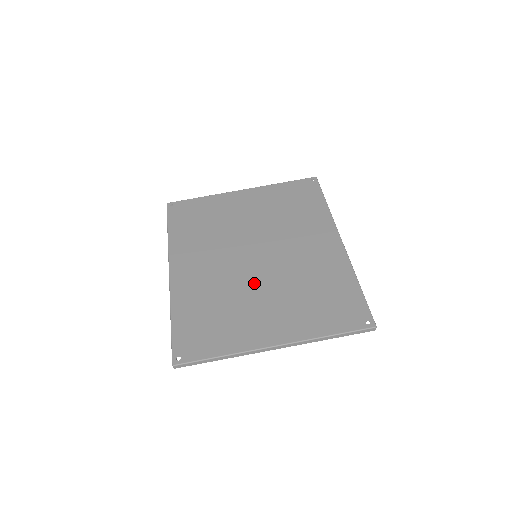
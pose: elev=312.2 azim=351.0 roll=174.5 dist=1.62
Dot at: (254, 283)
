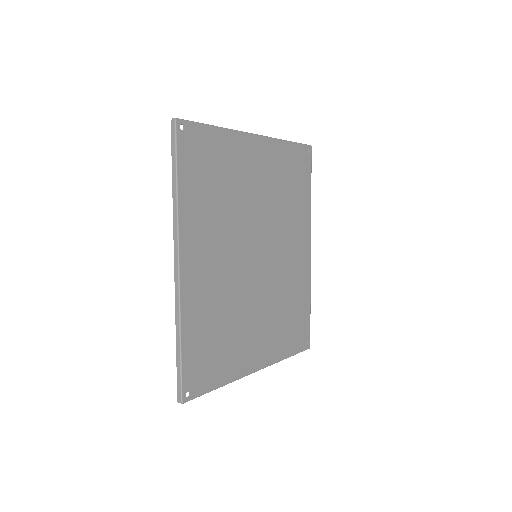
Dot at: (252, 296)
